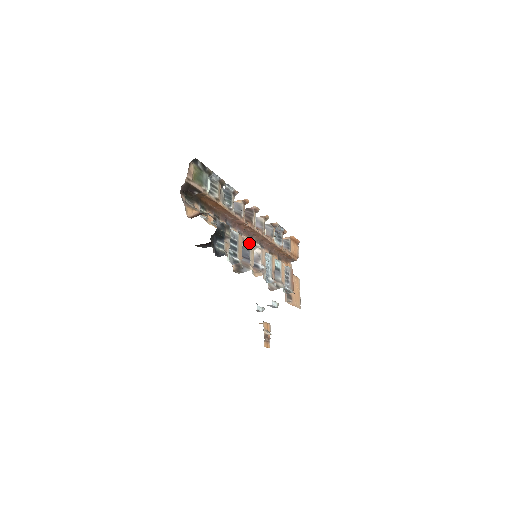
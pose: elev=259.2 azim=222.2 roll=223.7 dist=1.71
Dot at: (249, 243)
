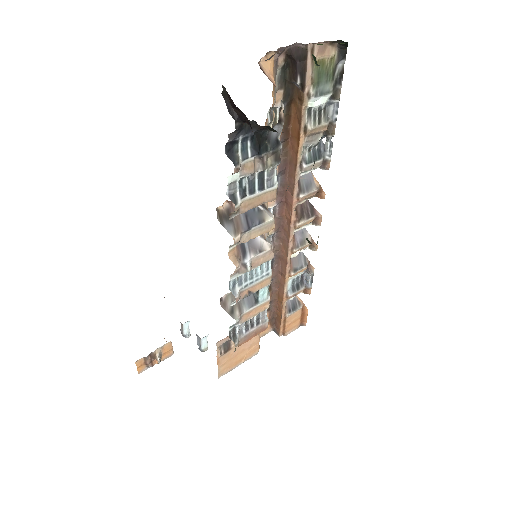
Dot at: (271, 218)
